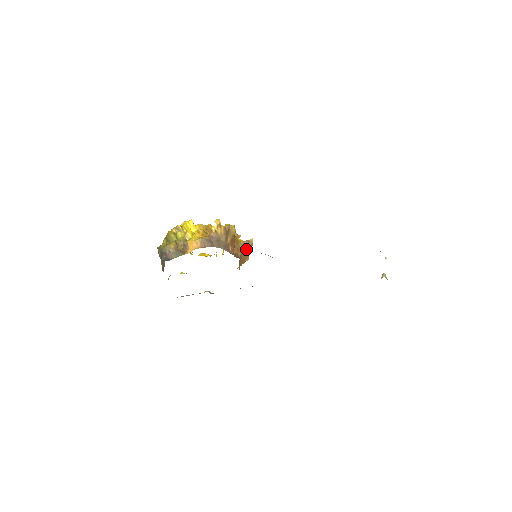
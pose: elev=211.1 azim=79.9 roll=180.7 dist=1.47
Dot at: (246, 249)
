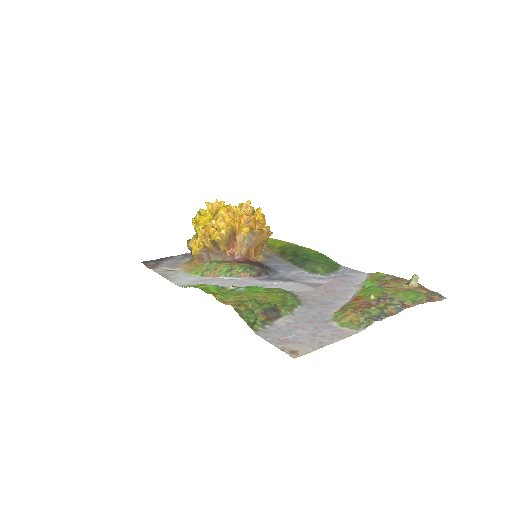
Dot at: (254, 239)
